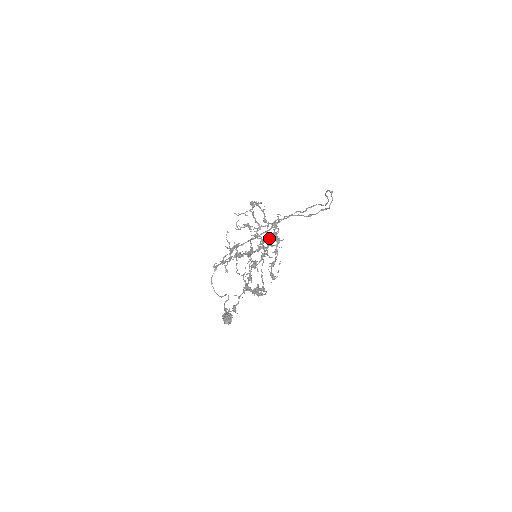
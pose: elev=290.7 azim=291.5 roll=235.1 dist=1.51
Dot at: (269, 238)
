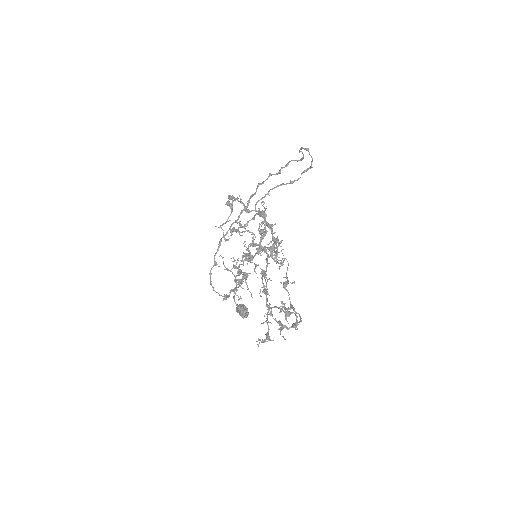
Dot at: (273, 248)
